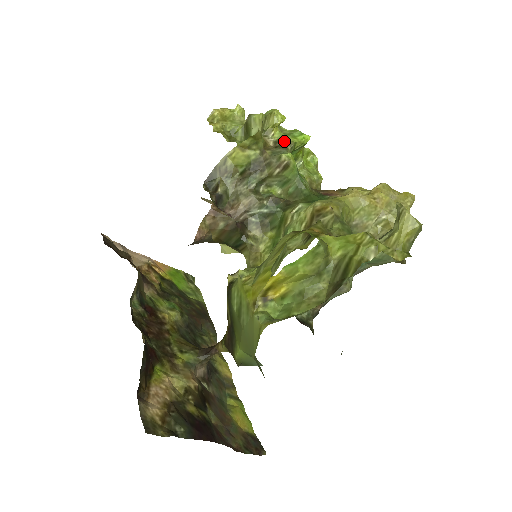
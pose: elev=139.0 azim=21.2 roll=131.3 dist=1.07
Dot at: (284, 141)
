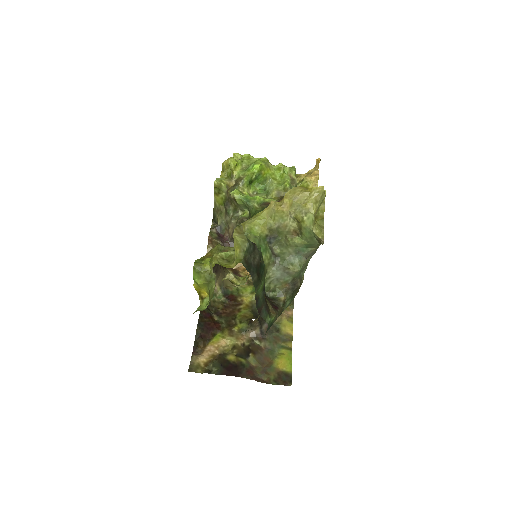
Dot at: (240, 178)
